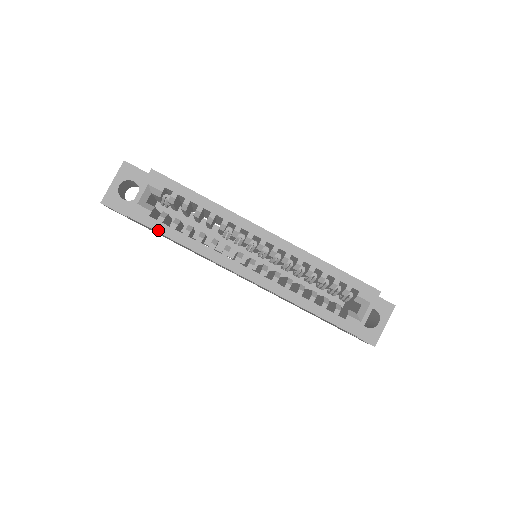
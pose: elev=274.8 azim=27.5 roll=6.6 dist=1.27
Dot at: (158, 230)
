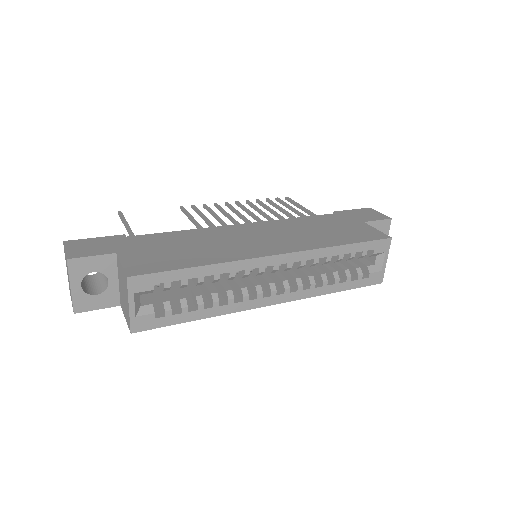
Dot at: (172, 323)
